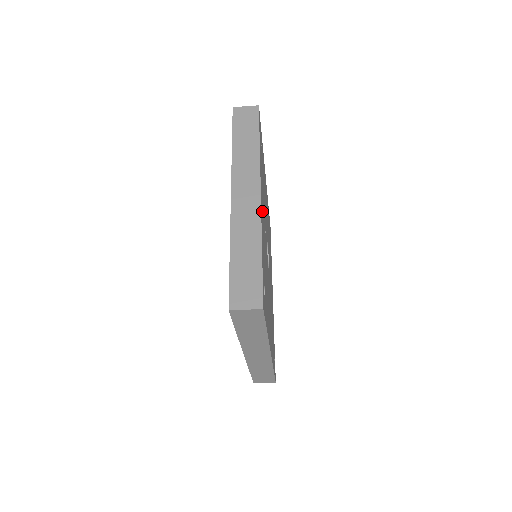
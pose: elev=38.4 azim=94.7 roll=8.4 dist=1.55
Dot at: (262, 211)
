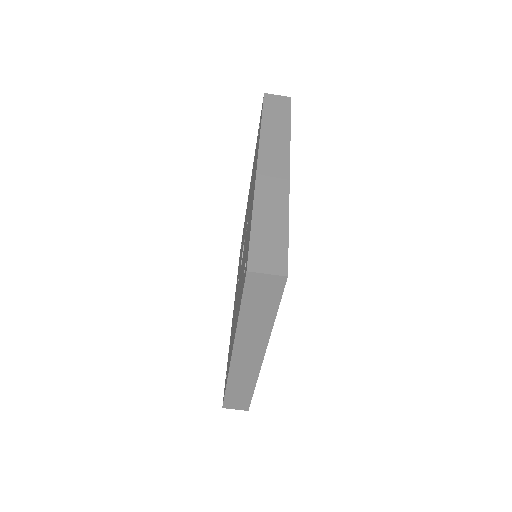
Dot at: occluded
